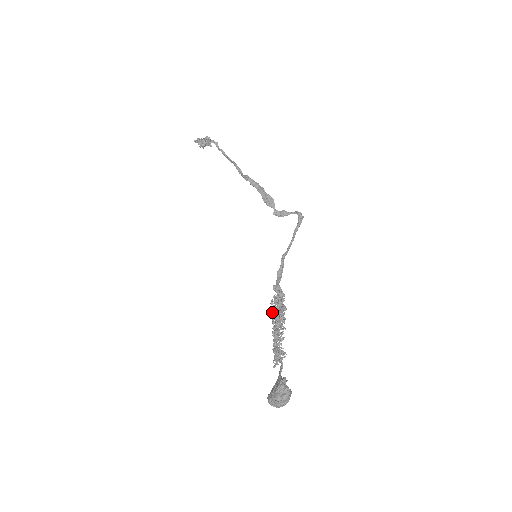
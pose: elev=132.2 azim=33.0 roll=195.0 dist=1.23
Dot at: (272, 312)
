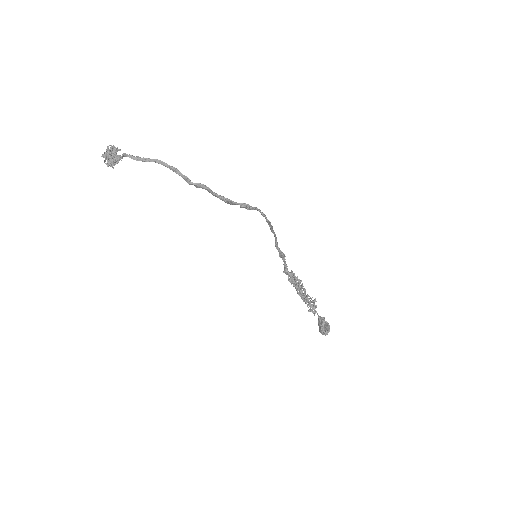
Dot at: occluded
